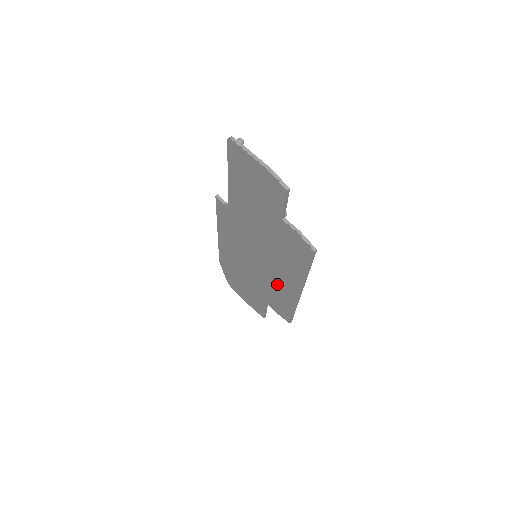
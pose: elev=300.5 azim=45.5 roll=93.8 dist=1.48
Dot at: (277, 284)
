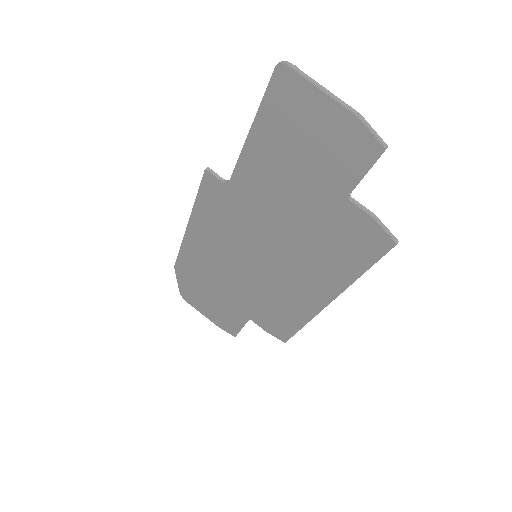
Dot at: (285, 293)
